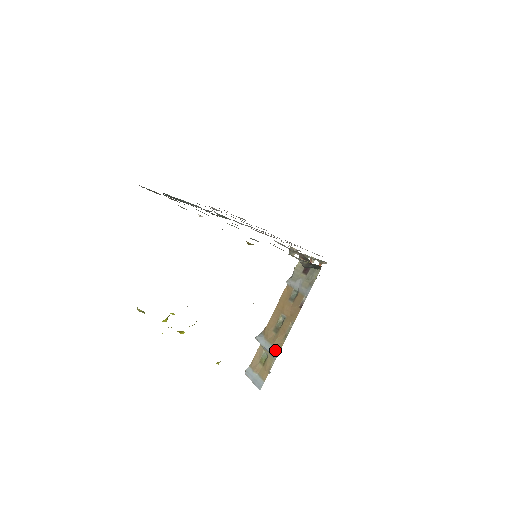
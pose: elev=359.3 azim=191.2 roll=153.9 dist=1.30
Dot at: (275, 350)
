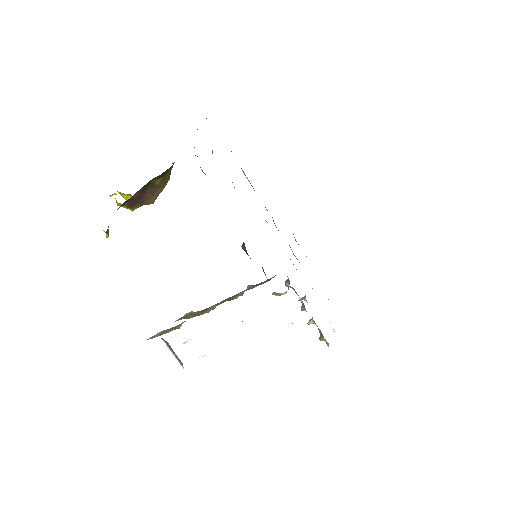
Dot at: (181, 318)
